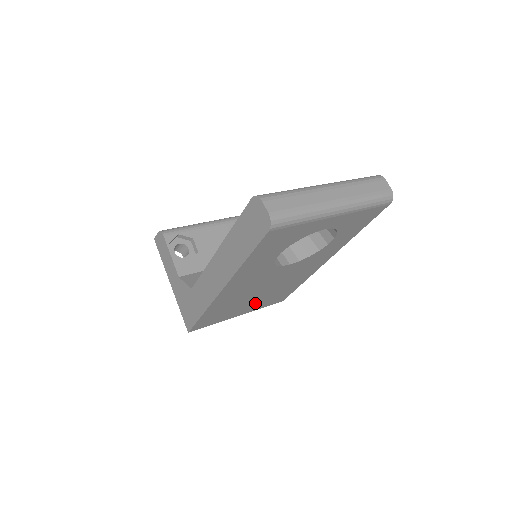
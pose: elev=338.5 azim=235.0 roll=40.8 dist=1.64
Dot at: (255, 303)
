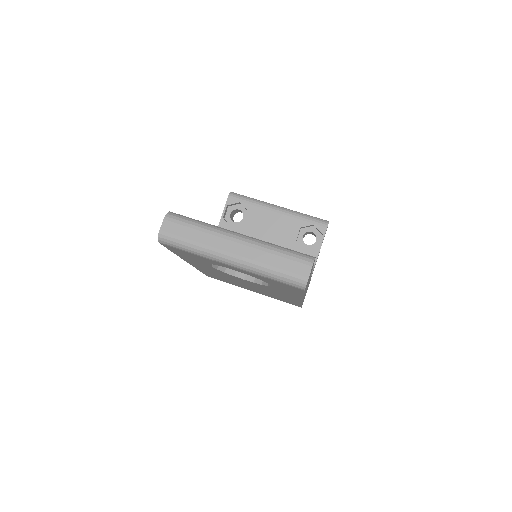
Dot at: (258, 291)
